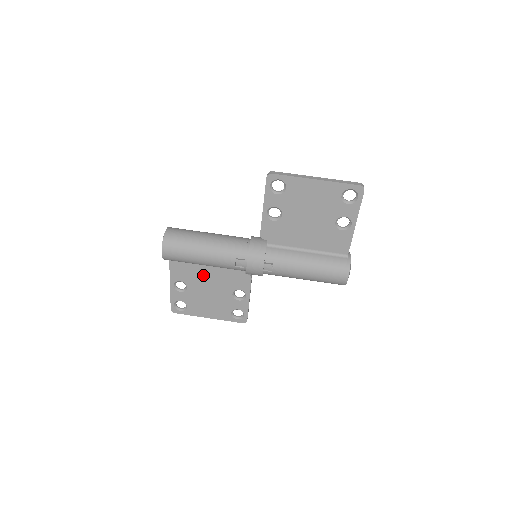
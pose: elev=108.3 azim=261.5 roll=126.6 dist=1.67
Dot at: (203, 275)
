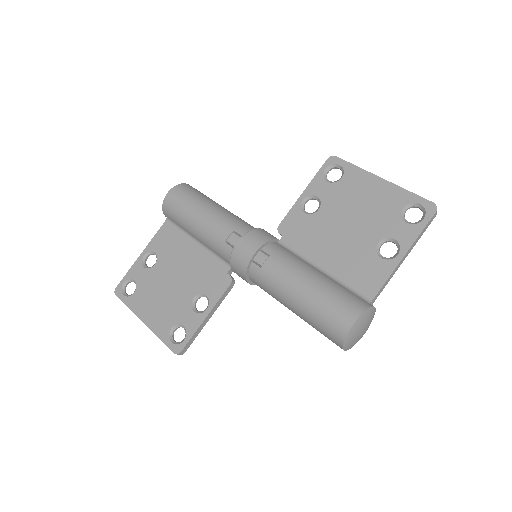
Dot at: (183, 255)
